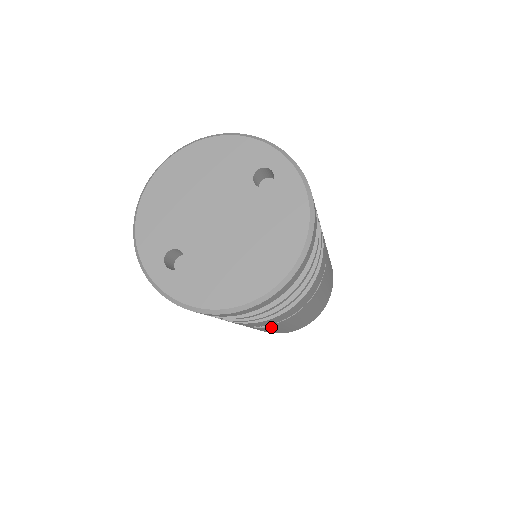
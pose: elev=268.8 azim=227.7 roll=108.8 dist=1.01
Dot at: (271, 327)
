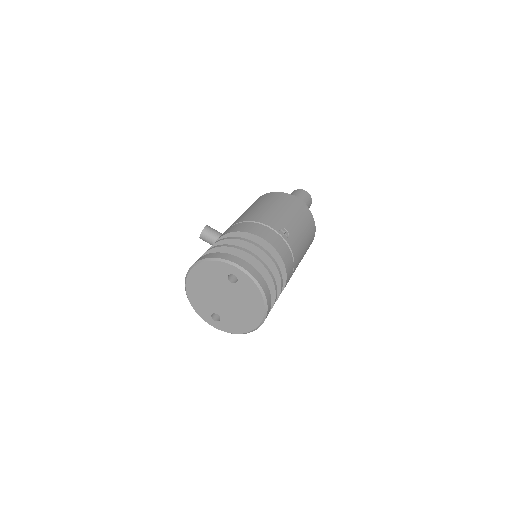
Dot at: occluded
